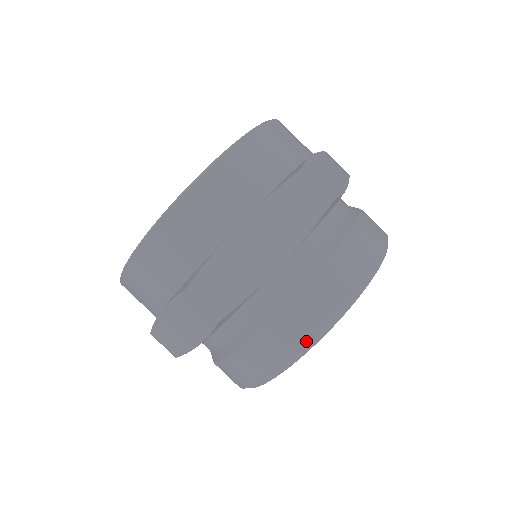
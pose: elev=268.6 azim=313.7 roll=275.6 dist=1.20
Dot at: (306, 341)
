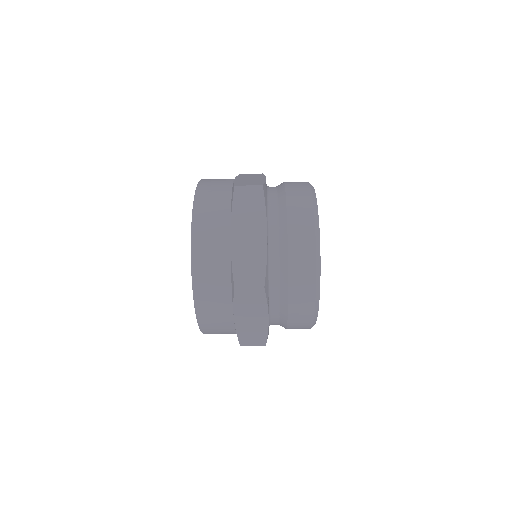
Dot at: (310, 325)
